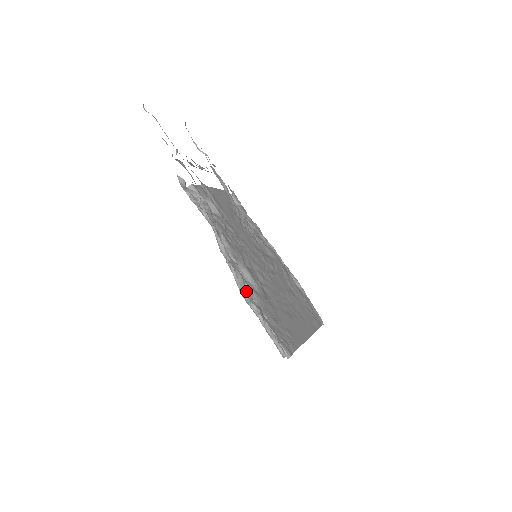
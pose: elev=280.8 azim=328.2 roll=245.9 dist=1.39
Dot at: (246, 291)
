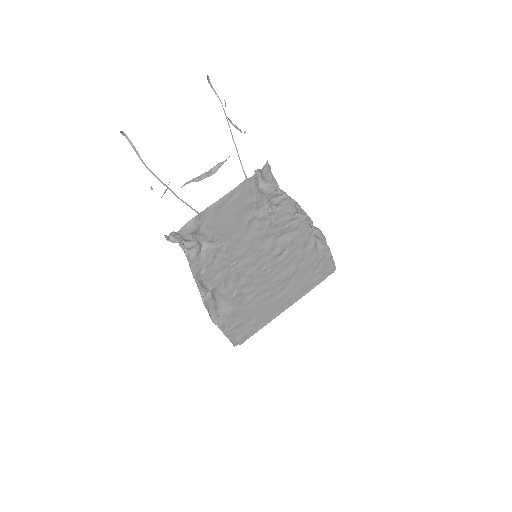
Dot at: (213, 315)
